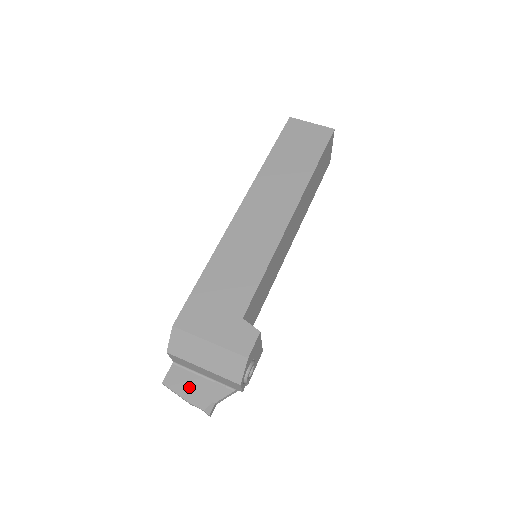
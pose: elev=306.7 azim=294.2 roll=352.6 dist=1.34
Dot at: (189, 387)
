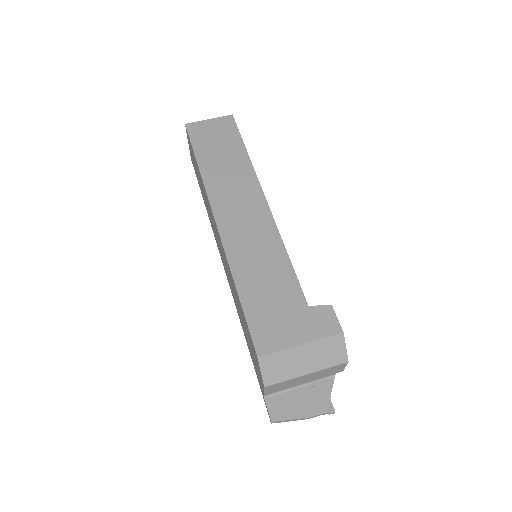
Dot at: (297, 405)
